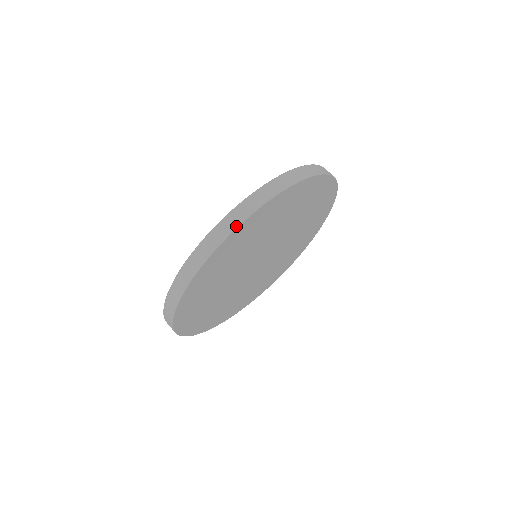
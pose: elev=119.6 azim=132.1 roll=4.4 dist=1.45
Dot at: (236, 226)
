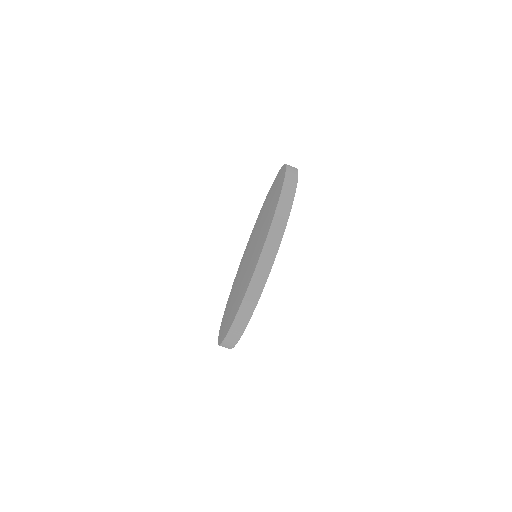
Dot at: (296, 186)
